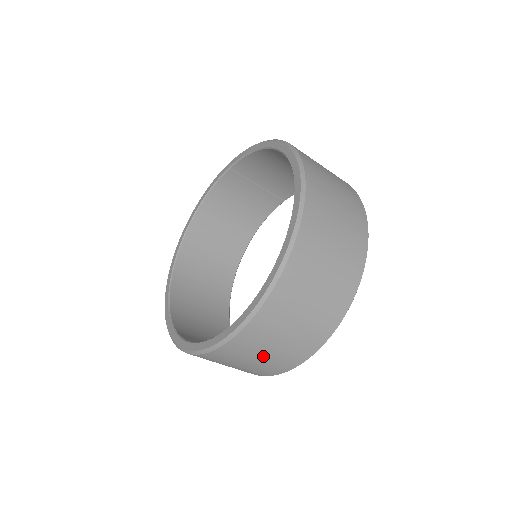
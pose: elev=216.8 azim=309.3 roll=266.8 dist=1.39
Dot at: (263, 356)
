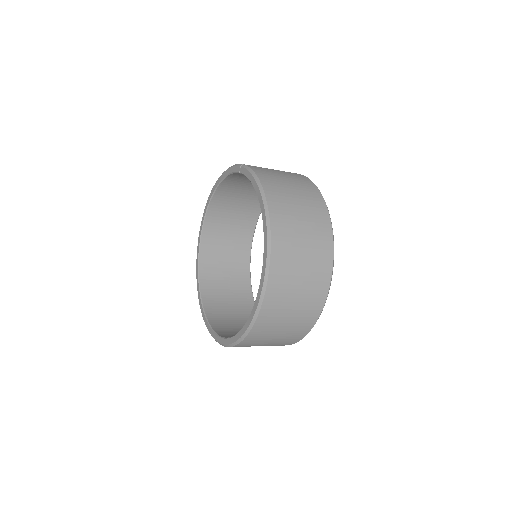
Dot at: occluded
